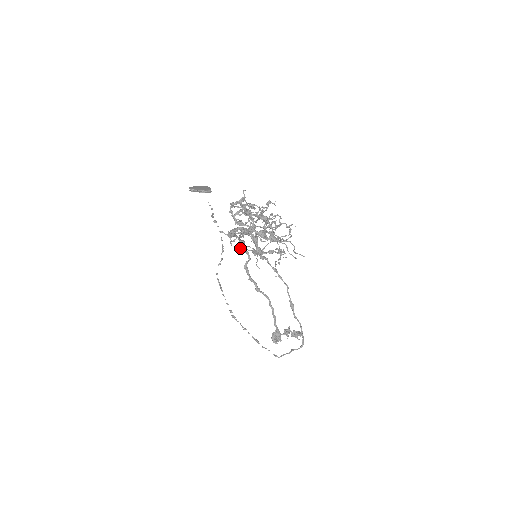
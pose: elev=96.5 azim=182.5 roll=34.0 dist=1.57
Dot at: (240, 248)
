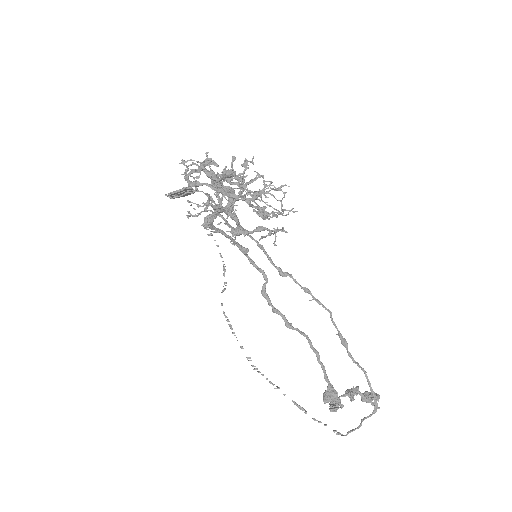
Dot at: occluded
